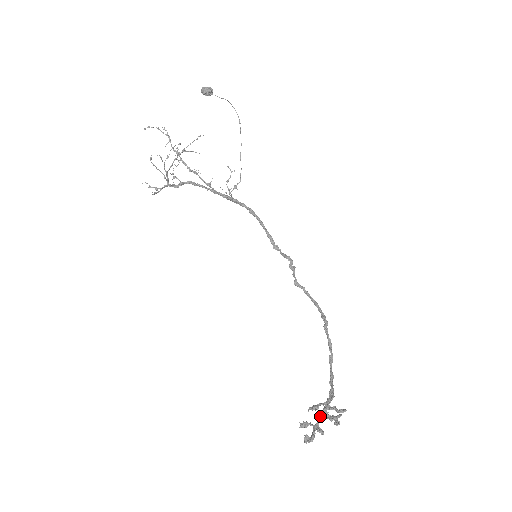
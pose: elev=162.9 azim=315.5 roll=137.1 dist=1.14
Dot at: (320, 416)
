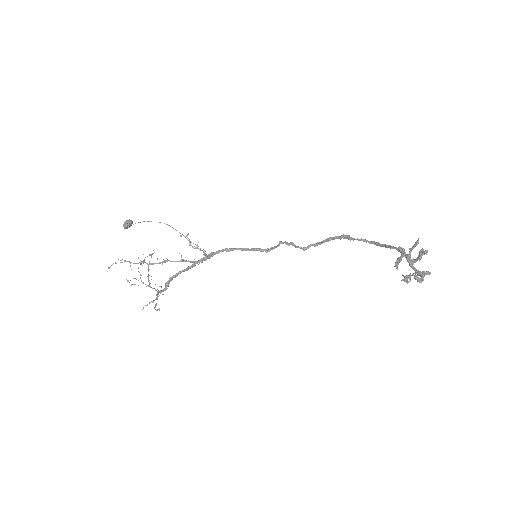
Dot at: (411, 265)
